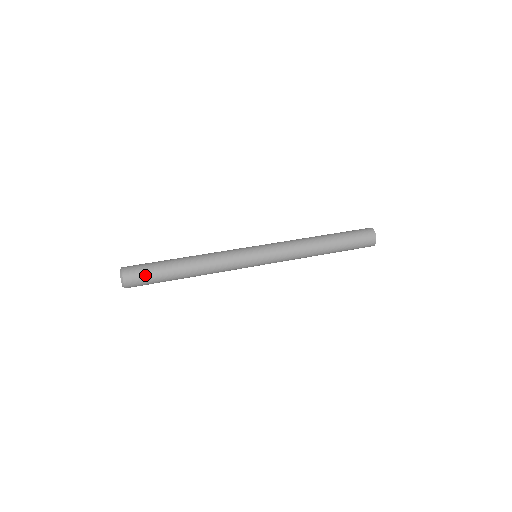
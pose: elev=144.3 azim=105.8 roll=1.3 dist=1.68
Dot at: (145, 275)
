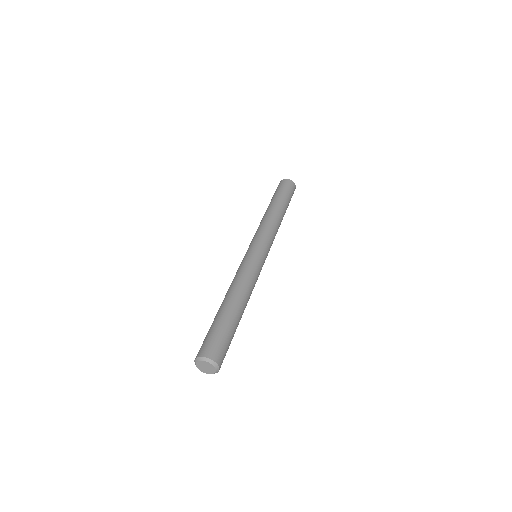
Dot at: (224, 341)
